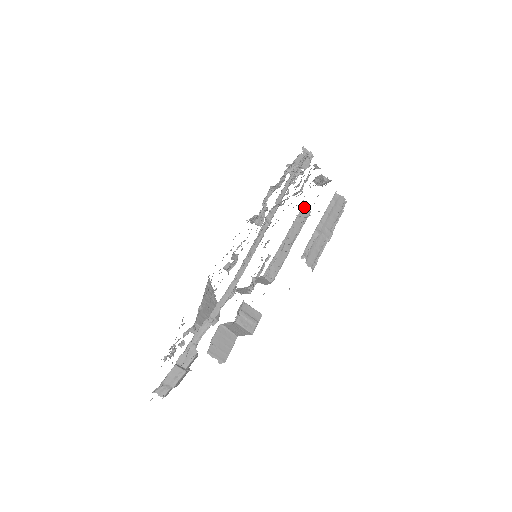
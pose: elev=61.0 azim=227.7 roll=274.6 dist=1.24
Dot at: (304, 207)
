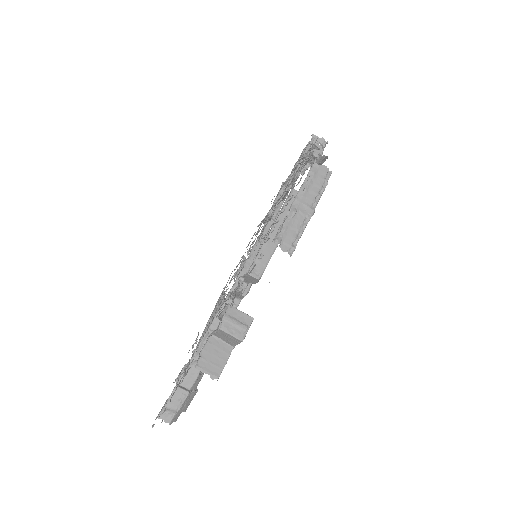
Dot at: (293, 190)
